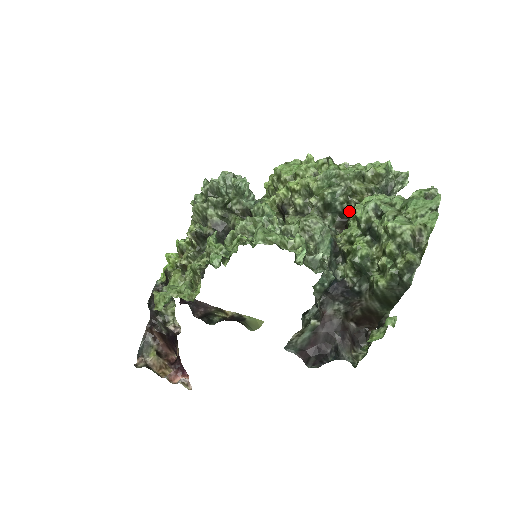
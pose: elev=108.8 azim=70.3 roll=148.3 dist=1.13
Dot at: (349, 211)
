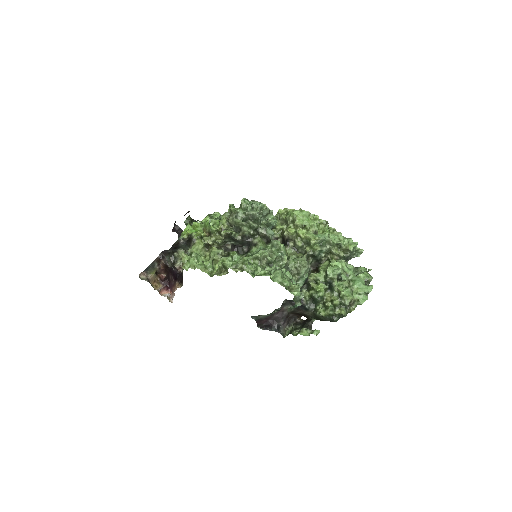
Dot at: (323, 260)
